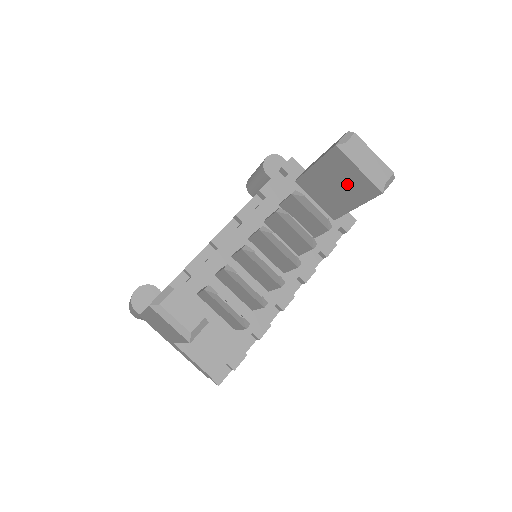
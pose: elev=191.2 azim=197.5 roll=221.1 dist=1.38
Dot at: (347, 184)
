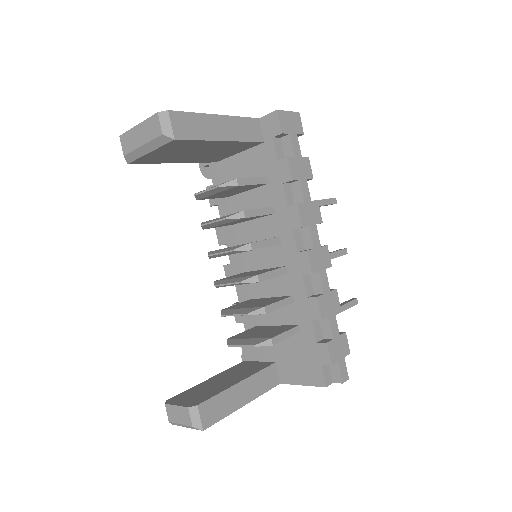
Dot at: (185, 151)
